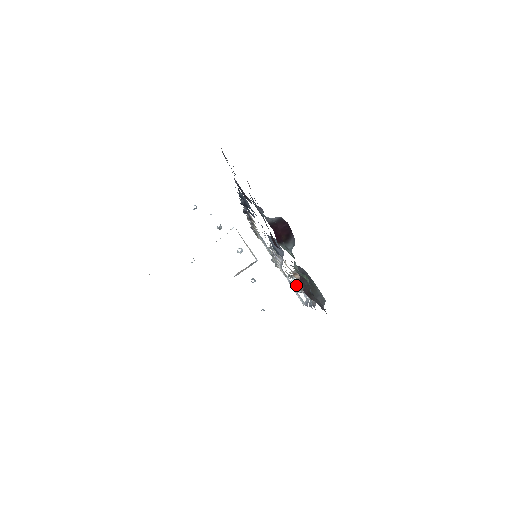
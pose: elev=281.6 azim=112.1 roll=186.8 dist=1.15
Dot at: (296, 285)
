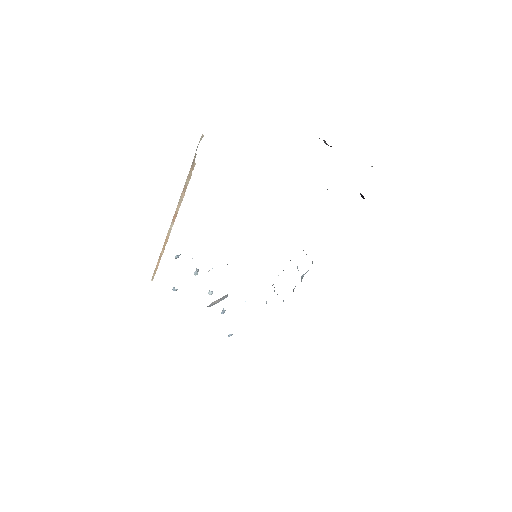
Dot at: occluded
